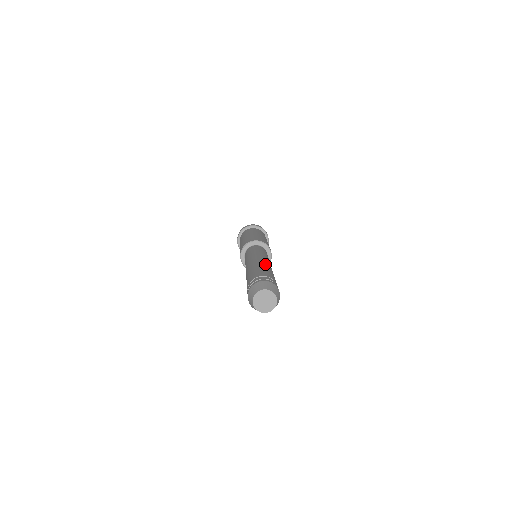
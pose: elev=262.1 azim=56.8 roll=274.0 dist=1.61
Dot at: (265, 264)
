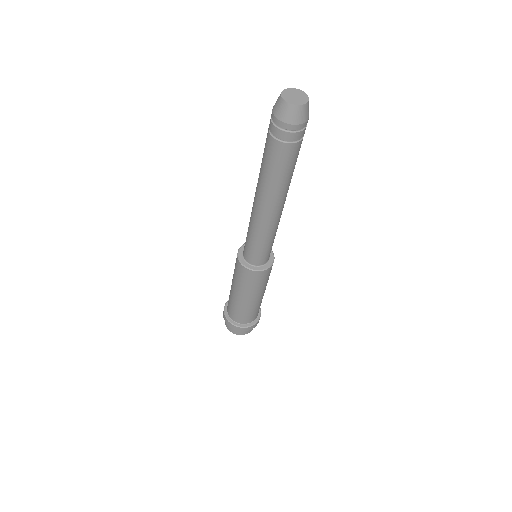
Dot at: occluded
